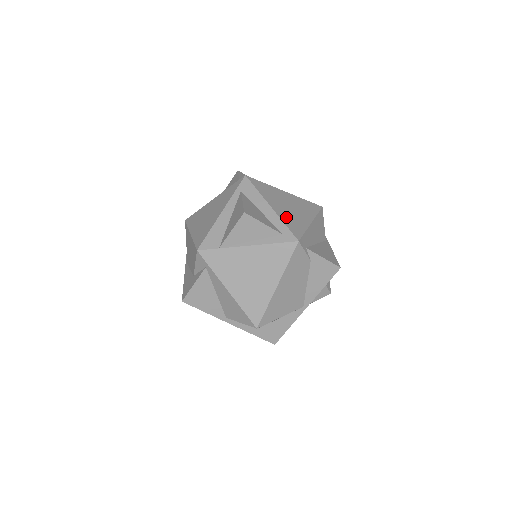
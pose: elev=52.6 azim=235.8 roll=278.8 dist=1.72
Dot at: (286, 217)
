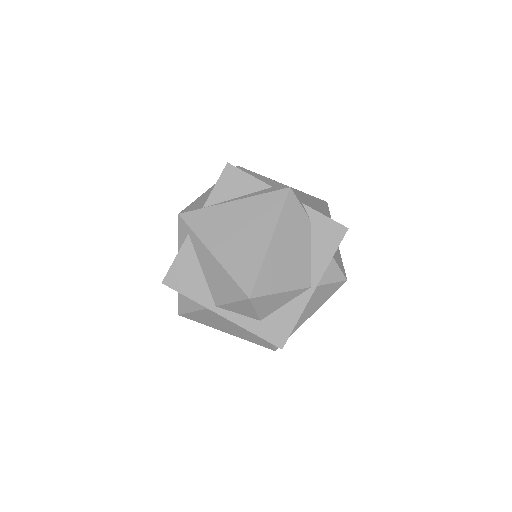
Dot at: occluded
